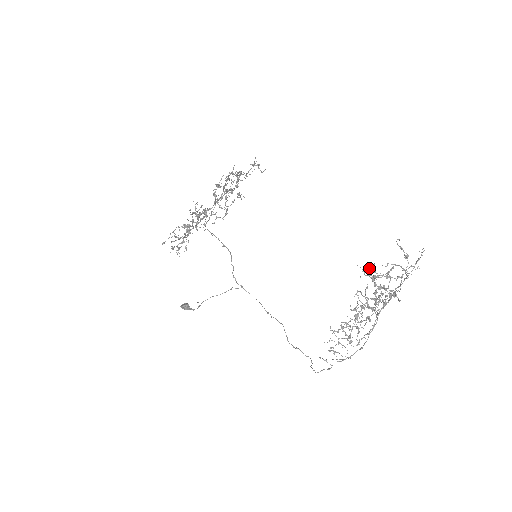
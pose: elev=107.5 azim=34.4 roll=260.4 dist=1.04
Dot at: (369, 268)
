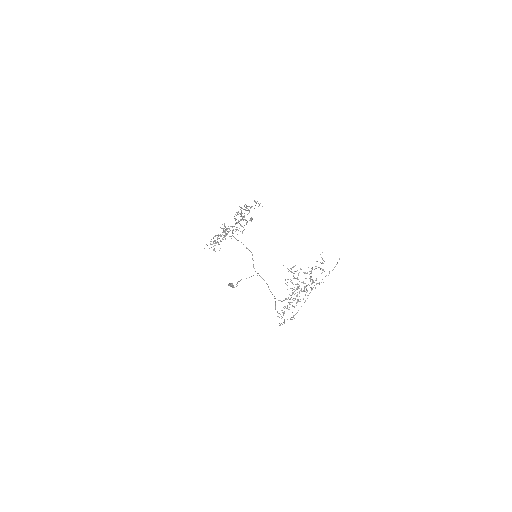
Dot at: (292, 267)
